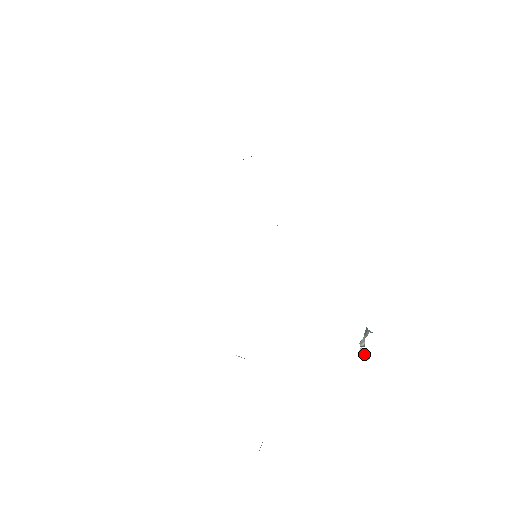
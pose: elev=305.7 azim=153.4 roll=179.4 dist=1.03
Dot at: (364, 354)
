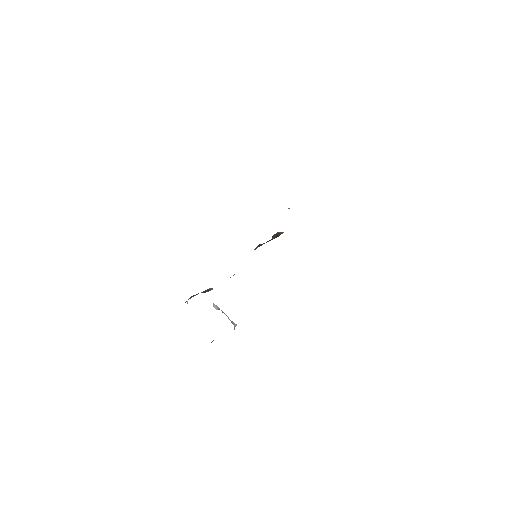
Dot at: (217, 308)
